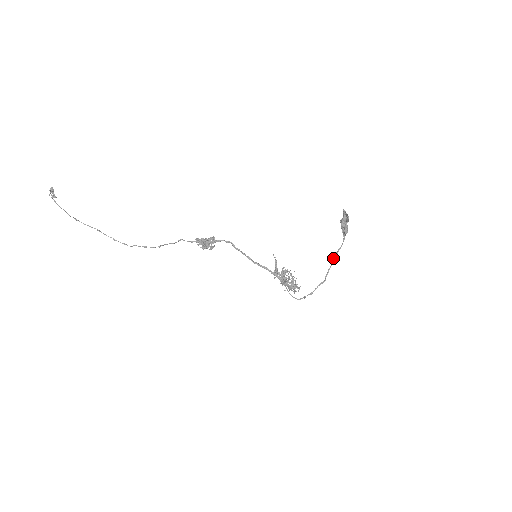
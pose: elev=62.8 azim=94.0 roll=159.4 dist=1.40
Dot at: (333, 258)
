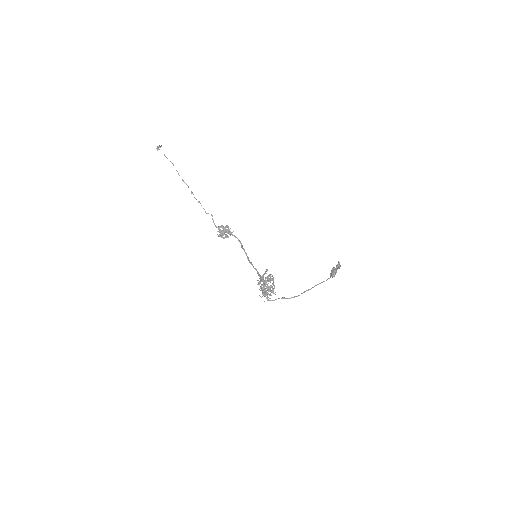
Dot at: (315, 285)
